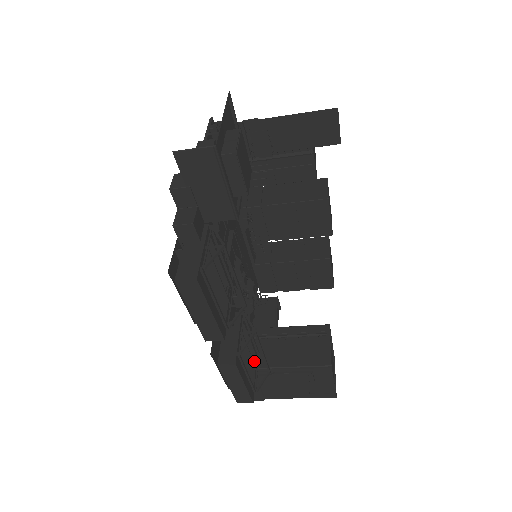
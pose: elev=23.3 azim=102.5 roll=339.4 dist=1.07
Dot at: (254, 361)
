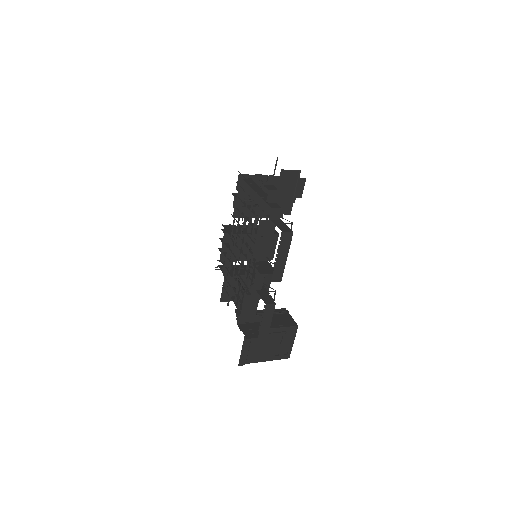
Dot at: (254, 325)
